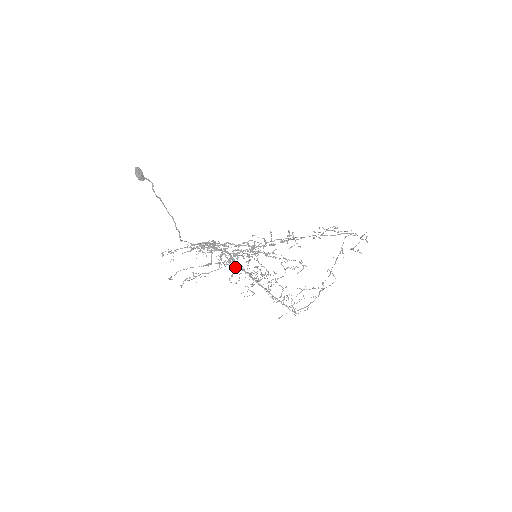
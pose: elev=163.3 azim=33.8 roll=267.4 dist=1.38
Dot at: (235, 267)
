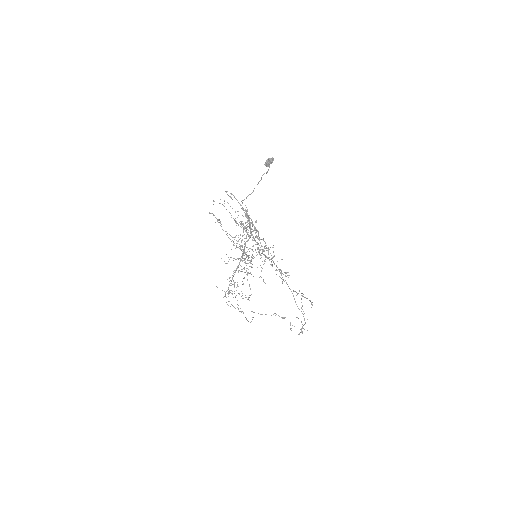
Dot at: occluded
